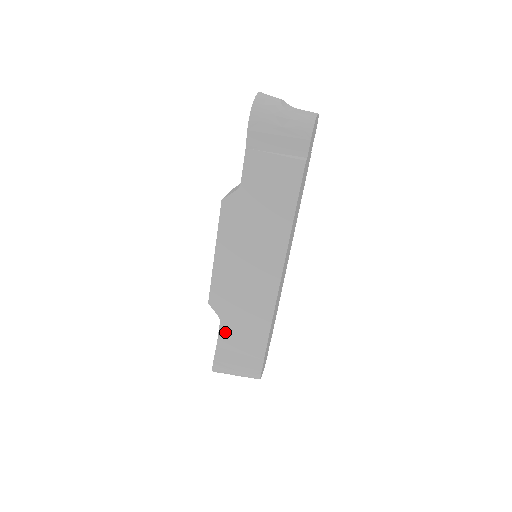
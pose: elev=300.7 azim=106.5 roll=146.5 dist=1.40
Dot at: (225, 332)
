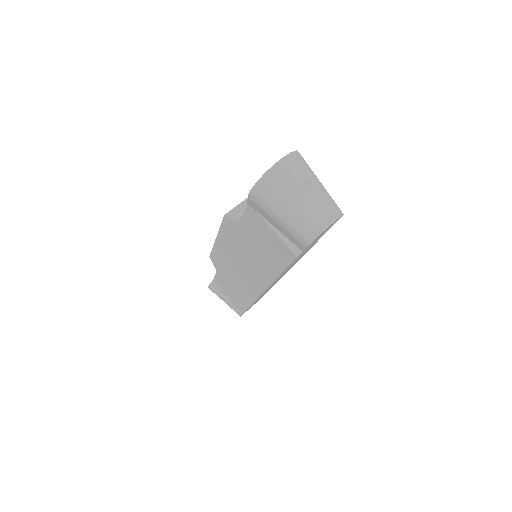
Dot at: (219, 279)
